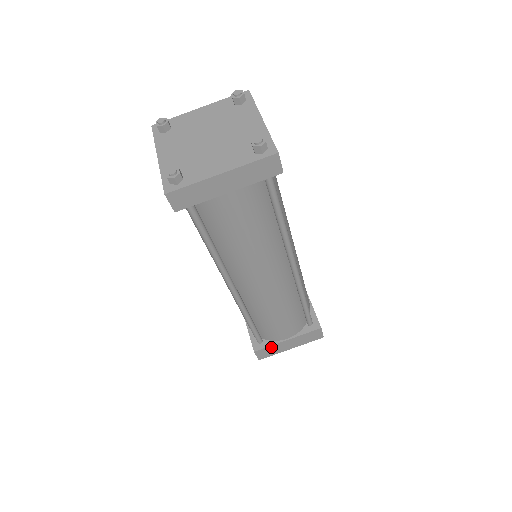
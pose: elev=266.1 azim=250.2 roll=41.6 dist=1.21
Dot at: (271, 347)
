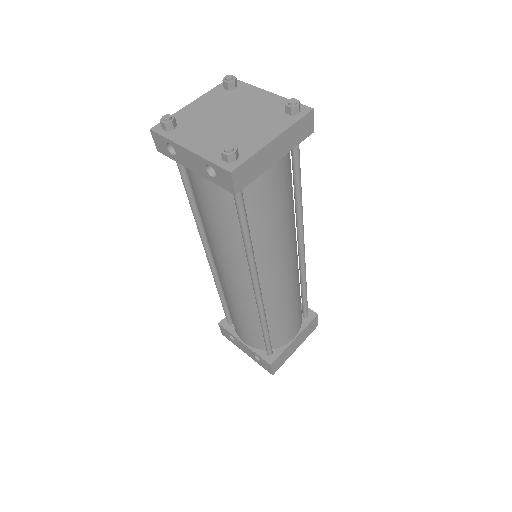
Dot at: (283, 354)
